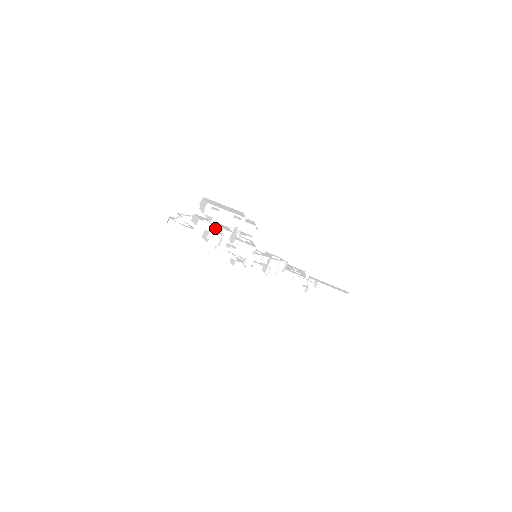
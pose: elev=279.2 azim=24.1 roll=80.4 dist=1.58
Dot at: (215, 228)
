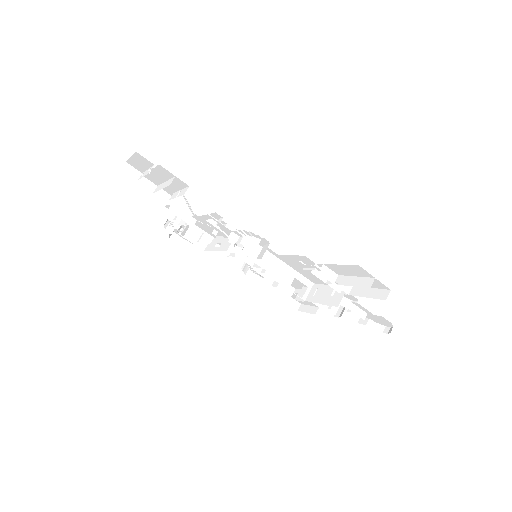
Dot at: occluded
